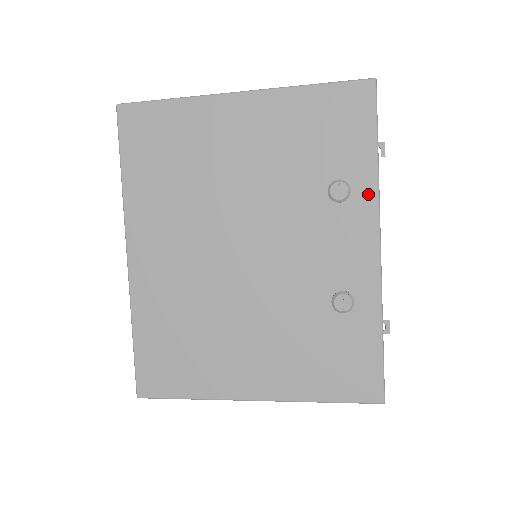
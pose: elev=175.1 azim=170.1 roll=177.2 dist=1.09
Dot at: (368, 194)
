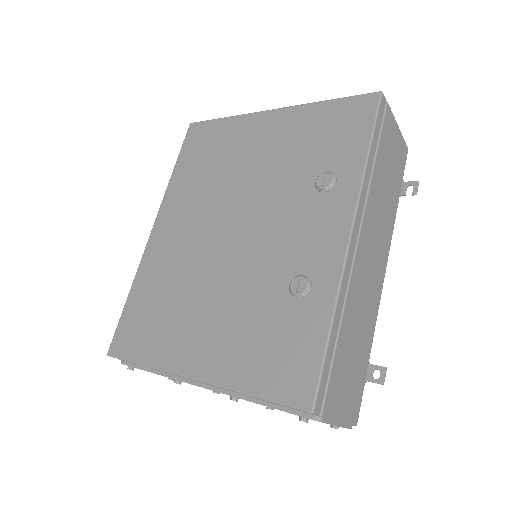
Dot at: (351, 185)
